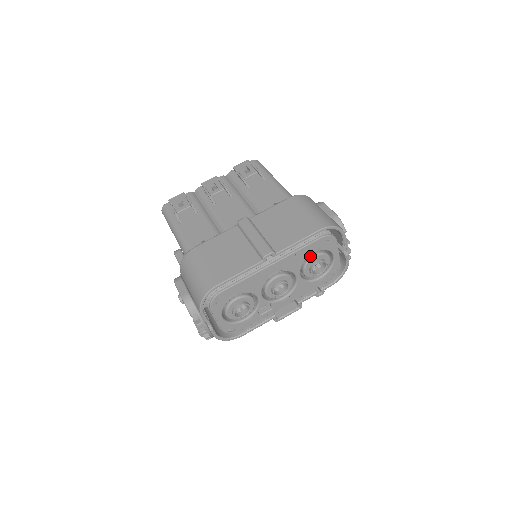
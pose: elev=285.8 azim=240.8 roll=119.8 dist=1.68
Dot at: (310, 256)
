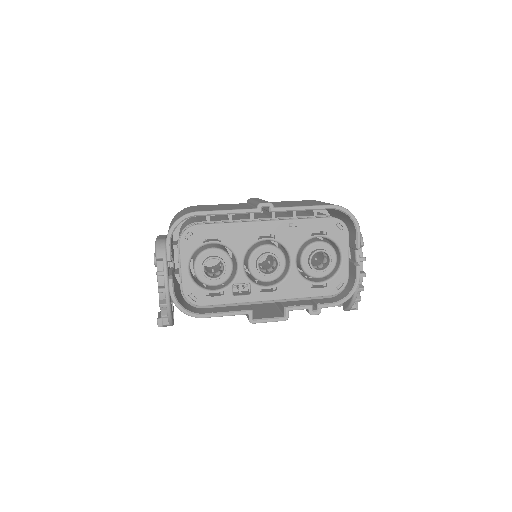
Dot at: (313, 241)
